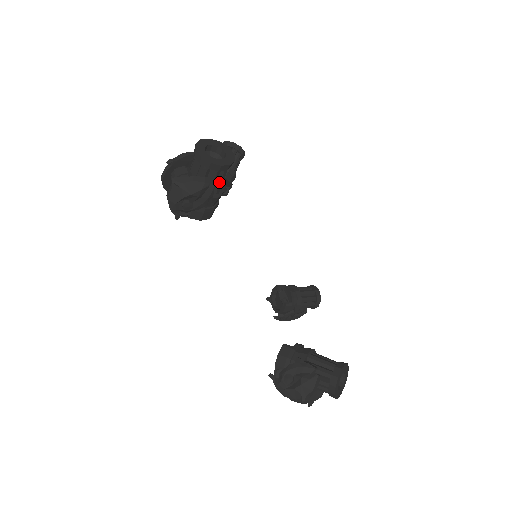
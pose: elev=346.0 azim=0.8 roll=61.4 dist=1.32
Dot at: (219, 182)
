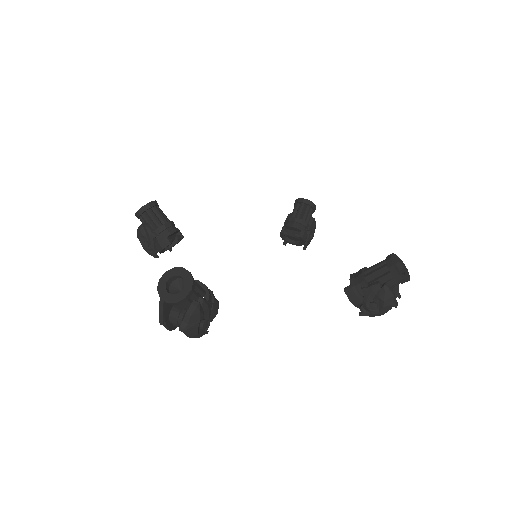
Dot at: (199, 290)
